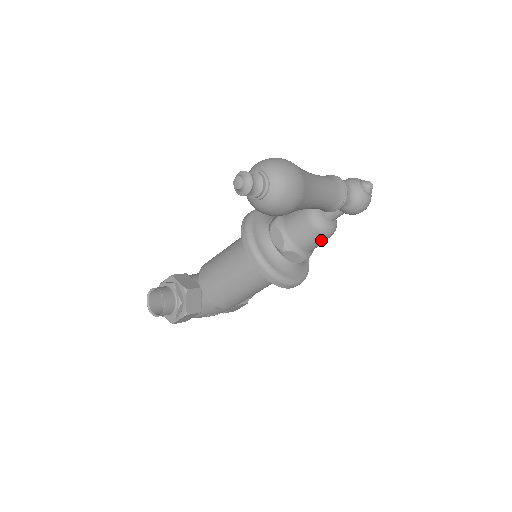
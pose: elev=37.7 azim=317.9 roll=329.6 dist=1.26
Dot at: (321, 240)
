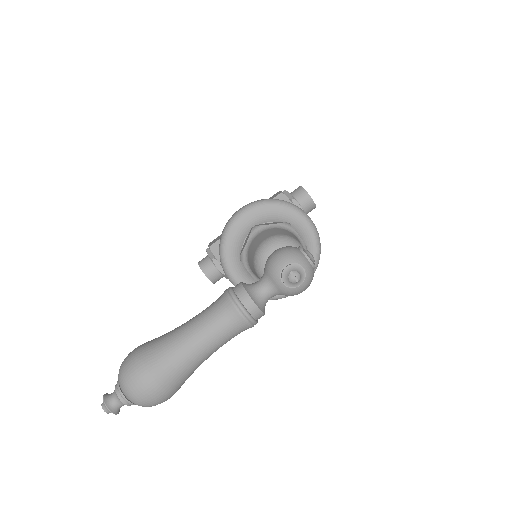
Dot at: occluded
